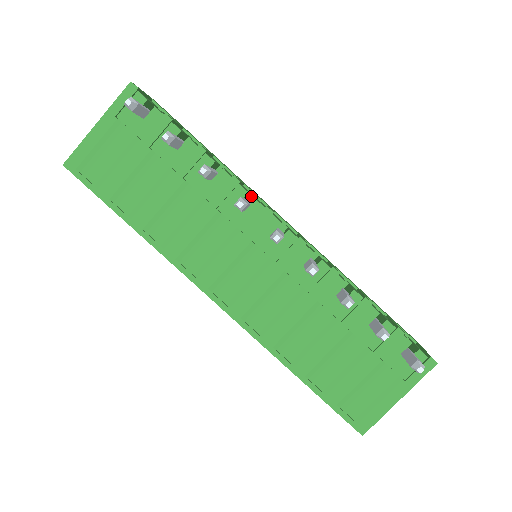
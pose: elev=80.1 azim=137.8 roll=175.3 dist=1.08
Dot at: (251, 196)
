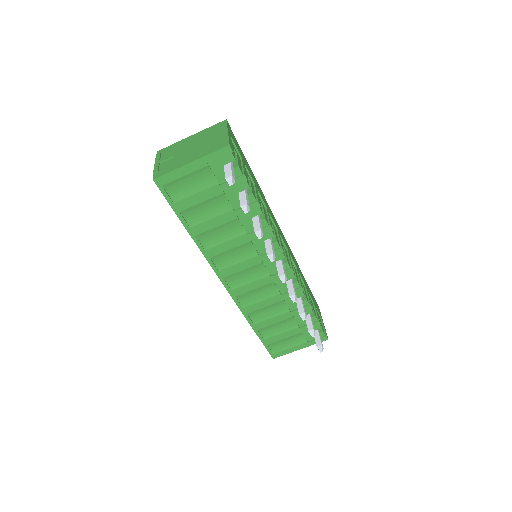
Dot at: occluded
